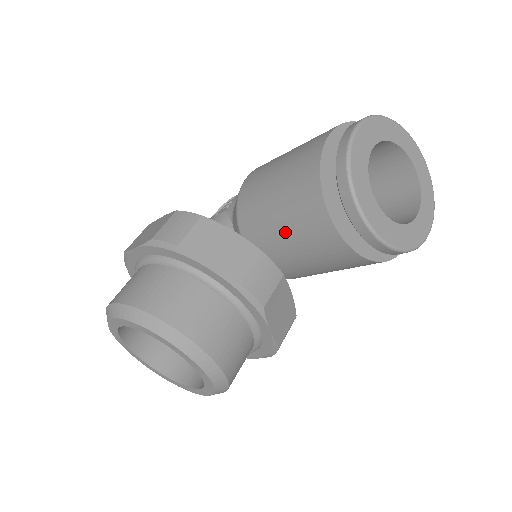
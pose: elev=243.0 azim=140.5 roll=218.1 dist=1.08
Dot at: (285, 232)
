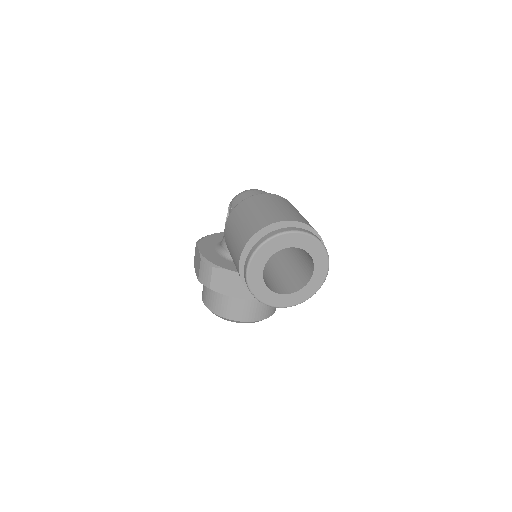
Dot at: occluded
